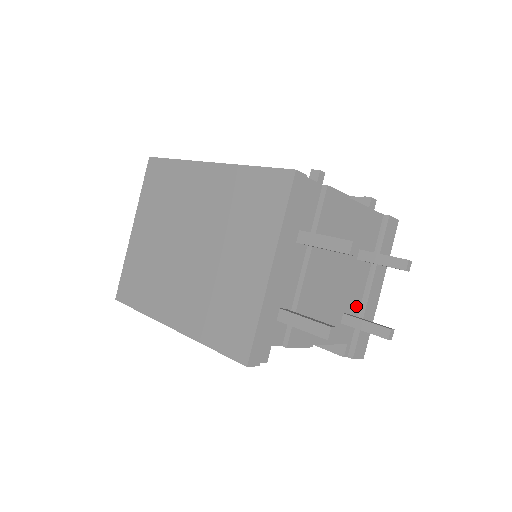
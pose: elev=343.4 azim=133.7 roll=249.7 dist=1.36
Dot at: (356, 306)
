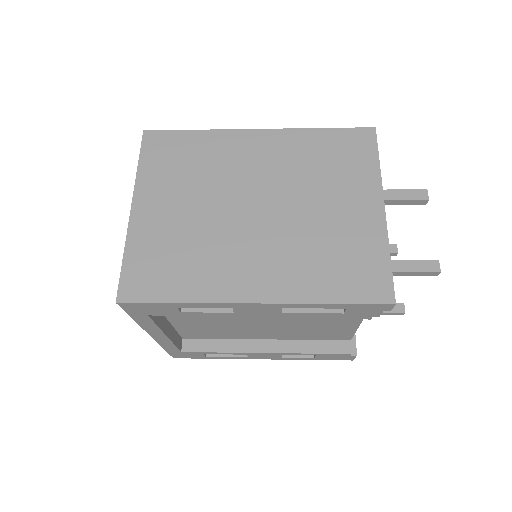
Dot at: occluded
